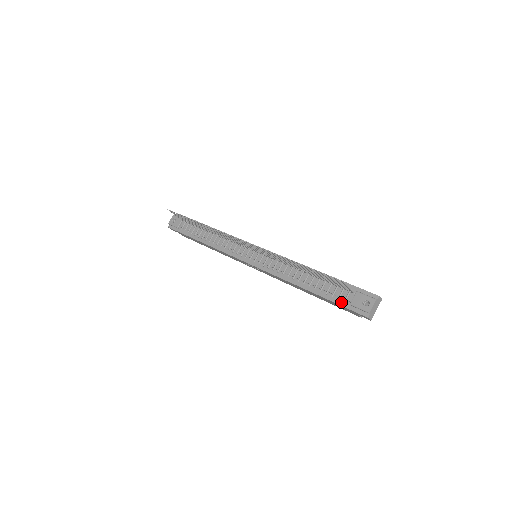
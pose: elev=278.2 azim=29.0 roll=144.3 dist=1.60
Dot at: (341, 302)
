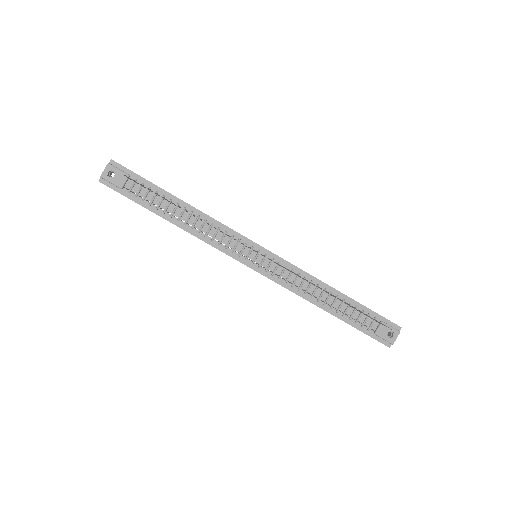
Dot at: (365, 330)
